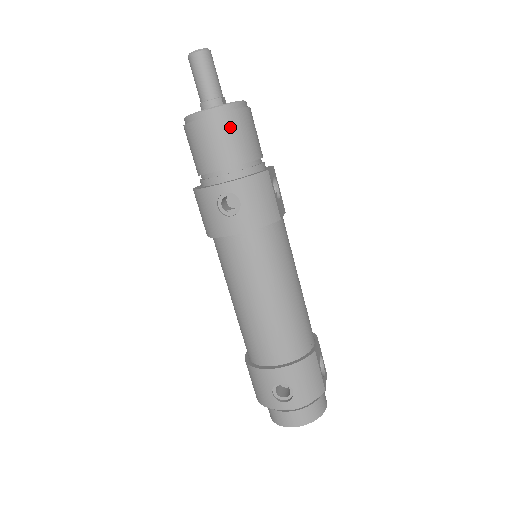
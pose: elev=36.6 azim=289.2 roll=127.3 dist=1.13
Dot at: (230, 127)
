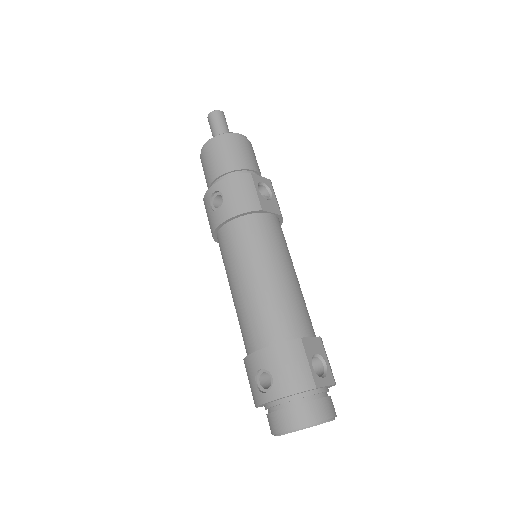
Dot at: (221, 148)
